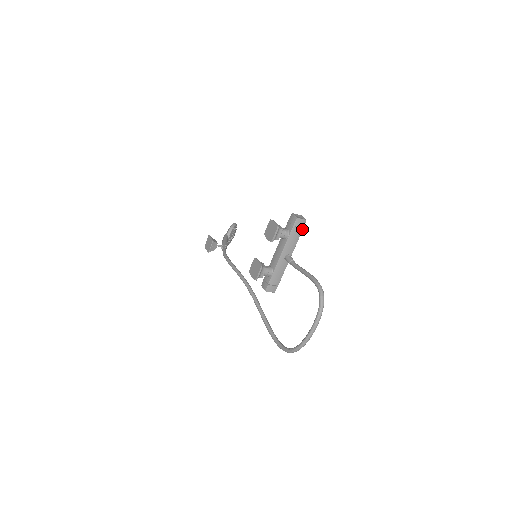
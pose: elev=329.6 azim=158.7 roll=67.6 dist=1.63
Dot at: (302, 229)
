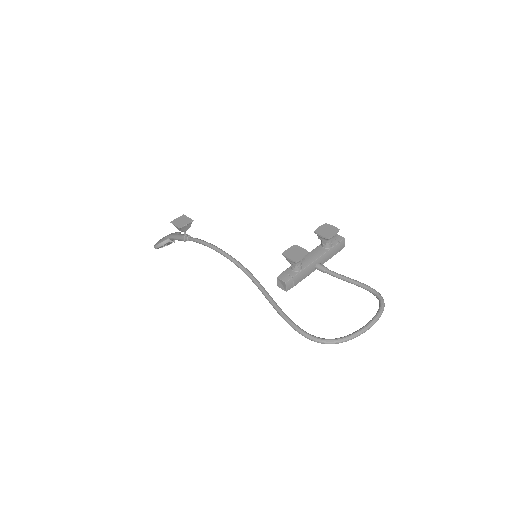
Dot at: (339, 251)
